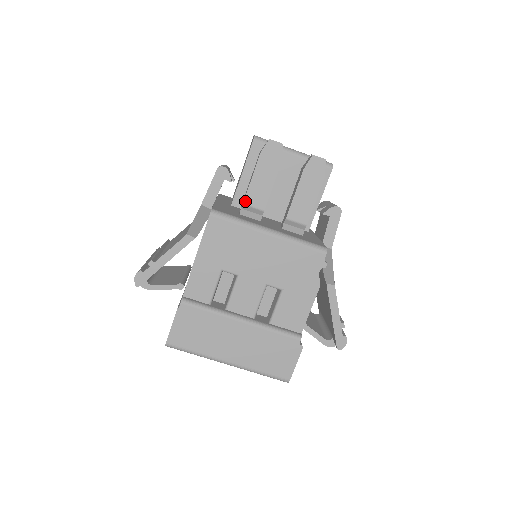
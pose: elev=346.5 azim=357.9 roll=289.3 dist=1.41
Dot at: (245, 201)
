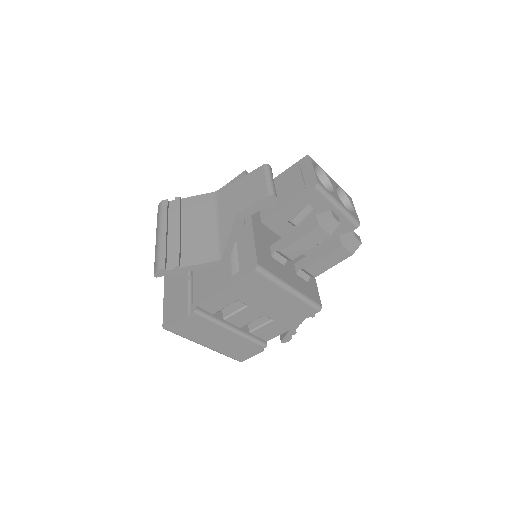
Dot at: (282, 250)
